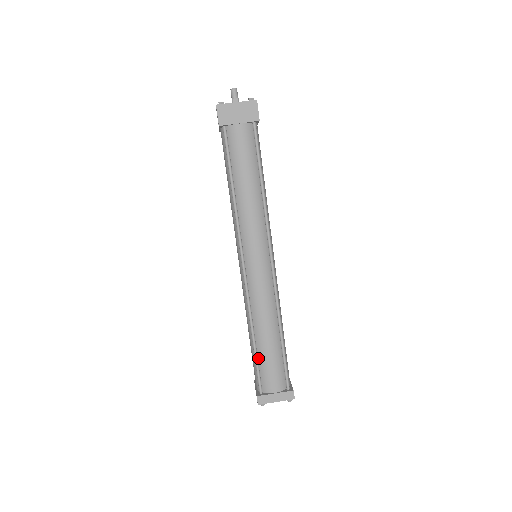
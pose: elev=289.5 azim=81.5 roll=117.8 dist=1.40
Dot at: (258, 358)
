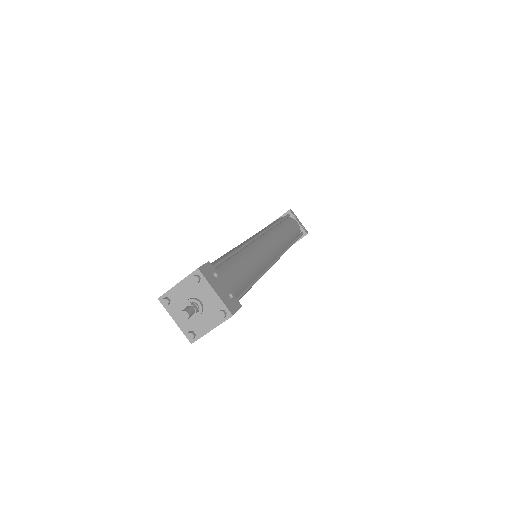
Dot at: occluded
